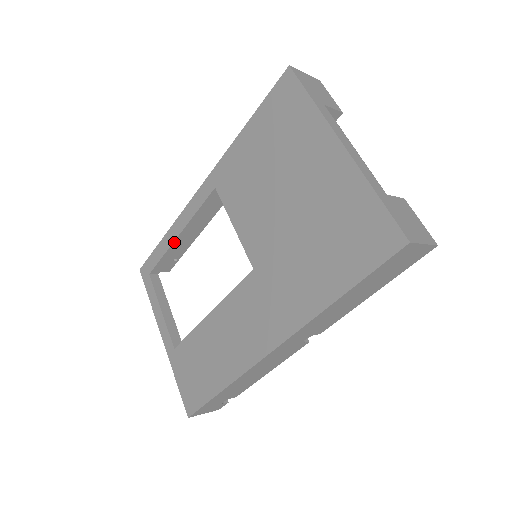
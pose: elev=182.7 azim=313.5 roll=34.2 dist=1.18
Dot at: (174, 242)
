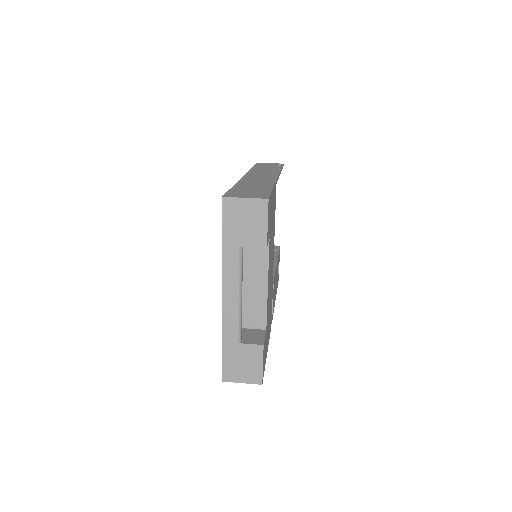
Dot at: occluded
